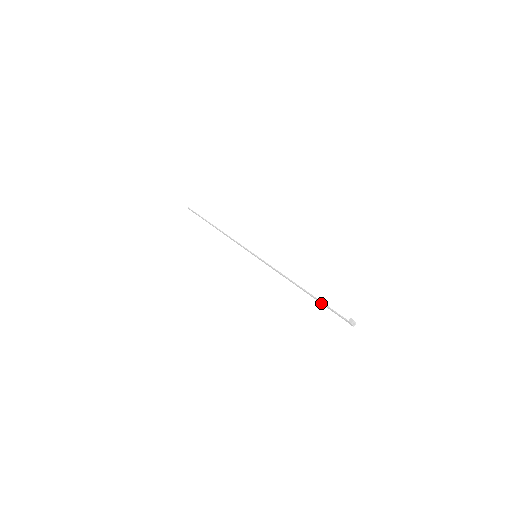
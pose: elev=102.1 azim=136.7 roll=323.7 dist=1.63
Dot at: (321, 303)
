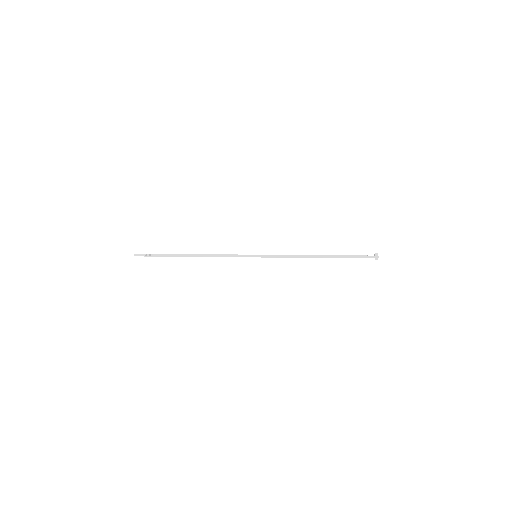
Dot at: (343, 257)
